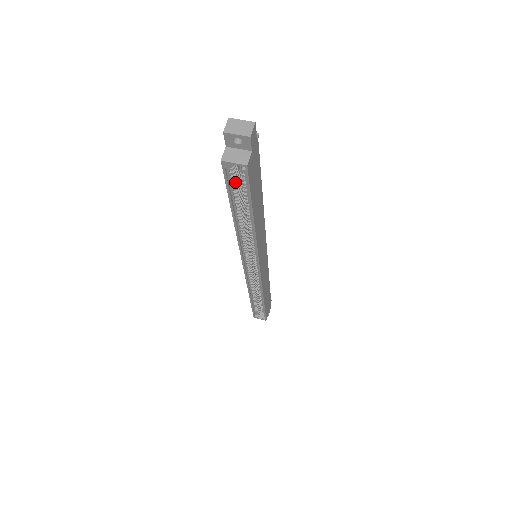
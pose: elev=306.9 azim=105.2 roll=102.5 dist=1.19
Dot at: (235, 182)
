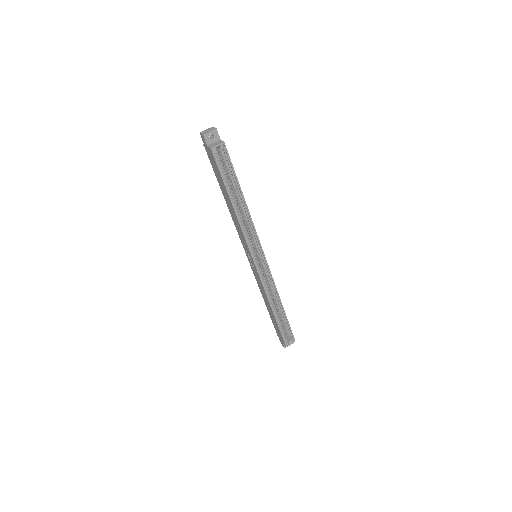
Dot at: occluded
